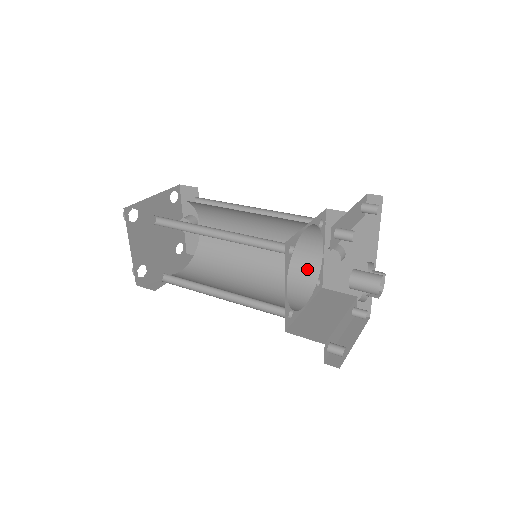
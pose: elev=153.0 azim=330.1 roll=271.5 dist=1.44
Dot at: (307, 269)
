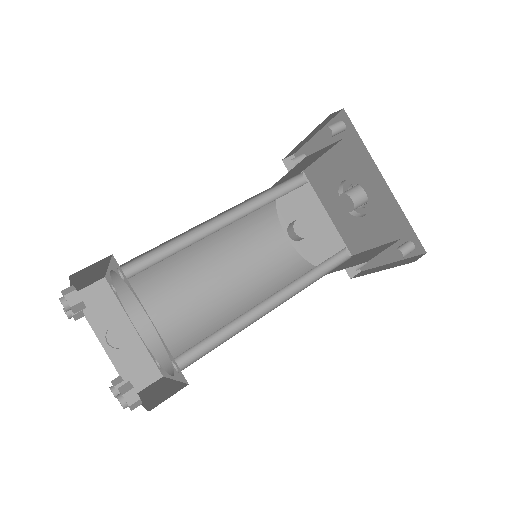
Dot at: (290, 263)
